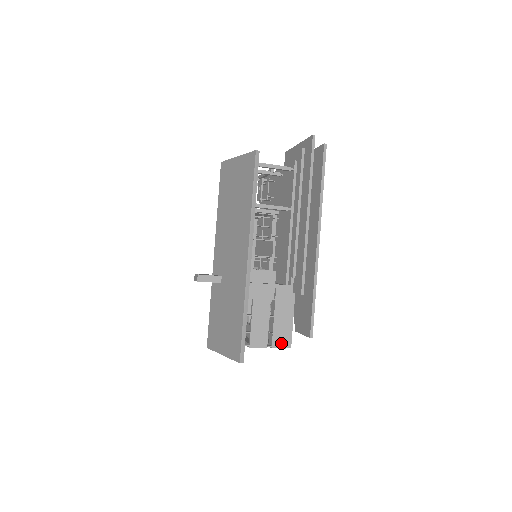
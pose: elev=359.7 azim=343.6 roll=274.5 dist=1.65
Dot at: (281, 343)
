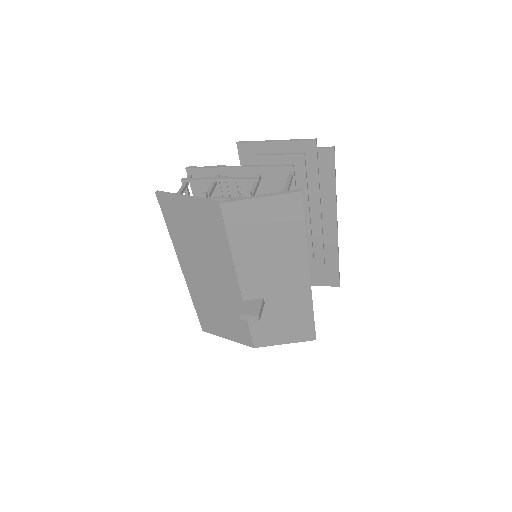
Dot at: occluded
